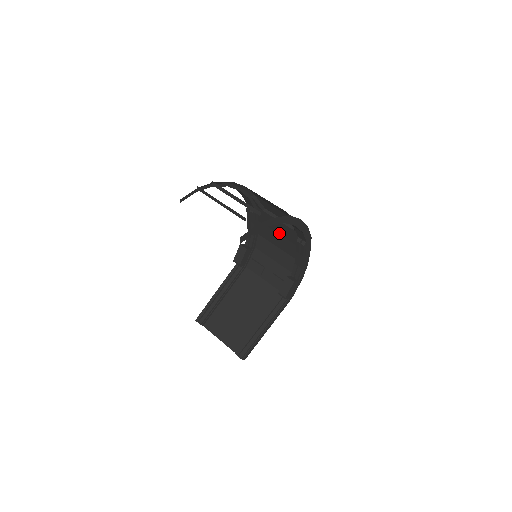
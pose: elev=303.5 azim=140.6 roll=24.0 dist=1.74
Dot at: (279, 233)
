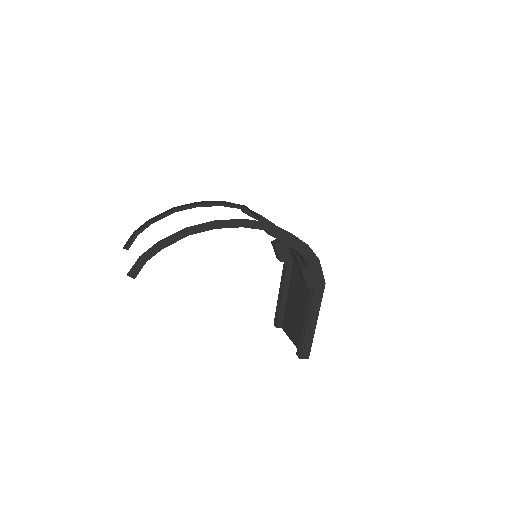
Dot at: occluded
